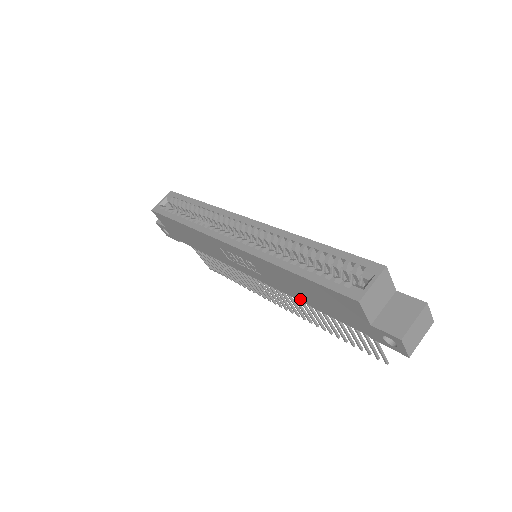
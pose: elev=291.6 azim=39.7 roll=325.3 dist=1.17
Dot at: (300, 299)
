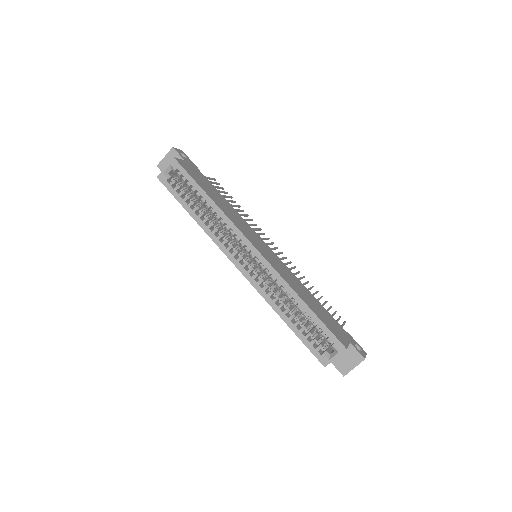
Dot at: occluded
